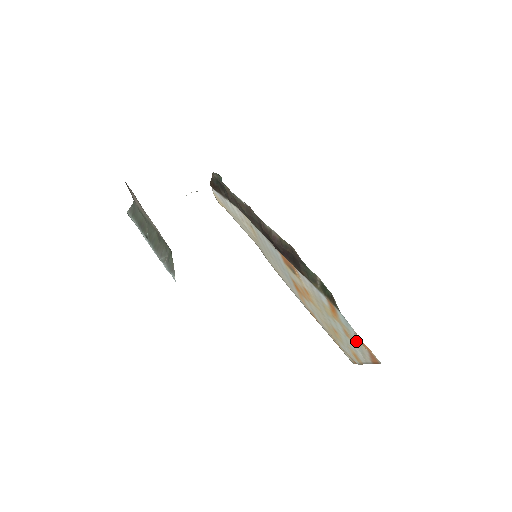
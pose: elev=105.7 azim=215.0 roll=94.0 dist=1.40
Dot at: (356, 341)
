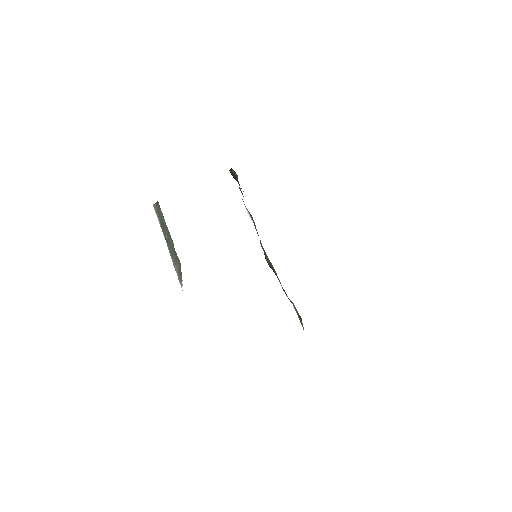
Dot at: occluded
